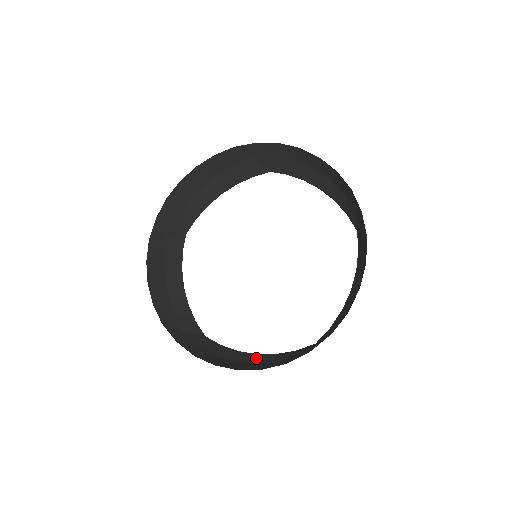
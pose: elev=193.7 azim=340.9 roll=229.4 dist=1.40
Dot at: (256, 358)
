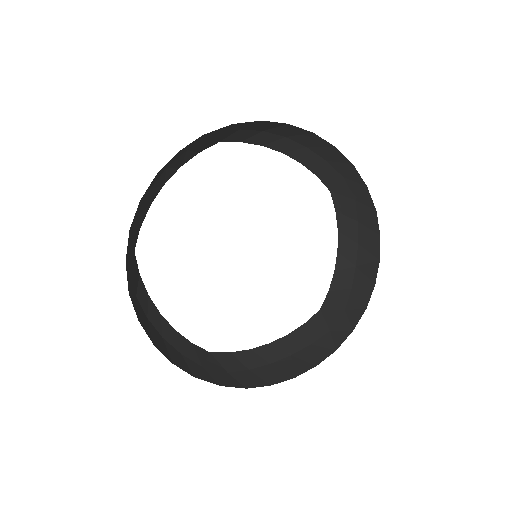
Dot at: (277, 349)
